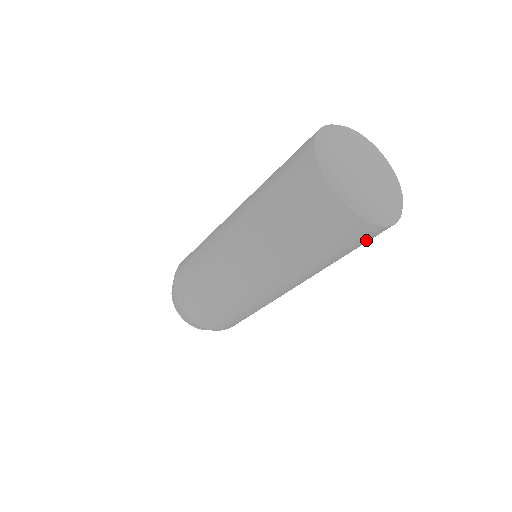
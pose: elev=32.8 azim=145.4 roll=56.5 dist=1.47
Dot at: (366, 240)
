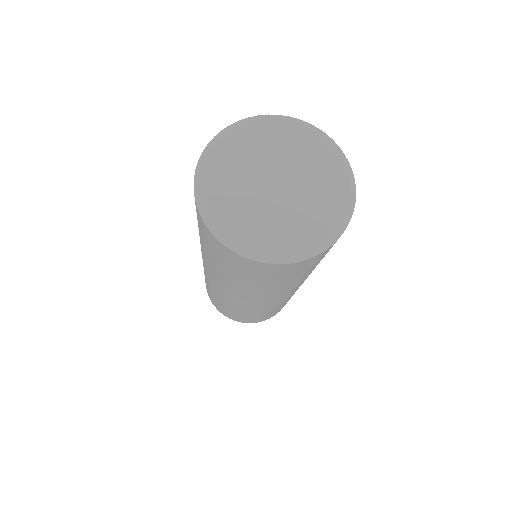
Dot at: (280, 273)
